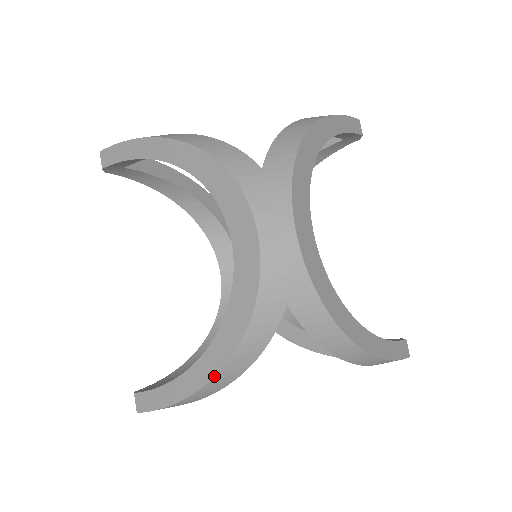
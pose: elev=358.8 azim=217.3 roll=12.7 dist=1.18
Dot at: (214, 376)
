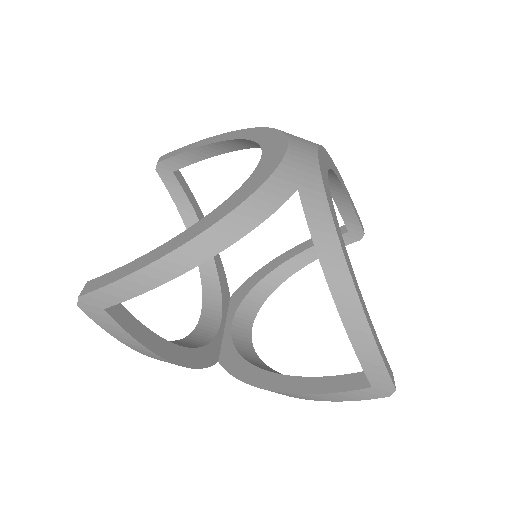
Dot at: (203, 231)
